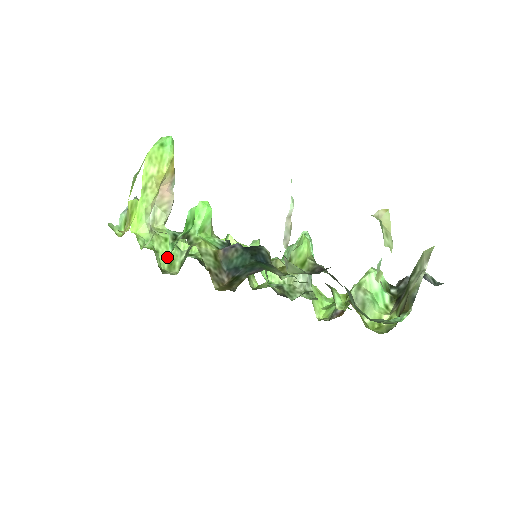
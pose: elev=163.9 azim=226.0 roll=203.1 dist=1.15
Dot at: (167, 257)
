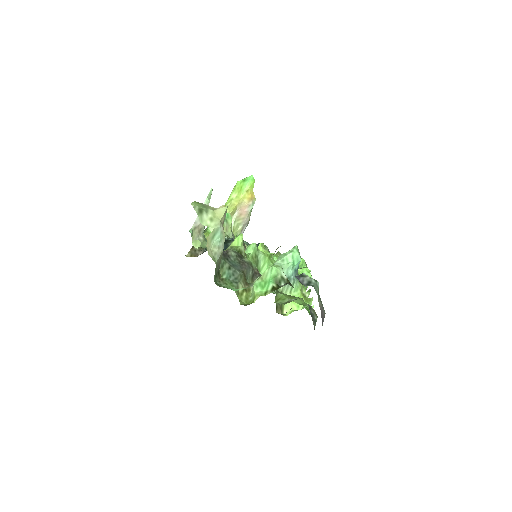
Dot at: occluded
